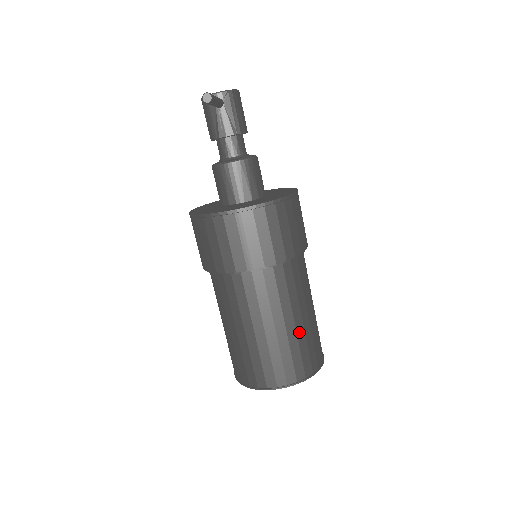
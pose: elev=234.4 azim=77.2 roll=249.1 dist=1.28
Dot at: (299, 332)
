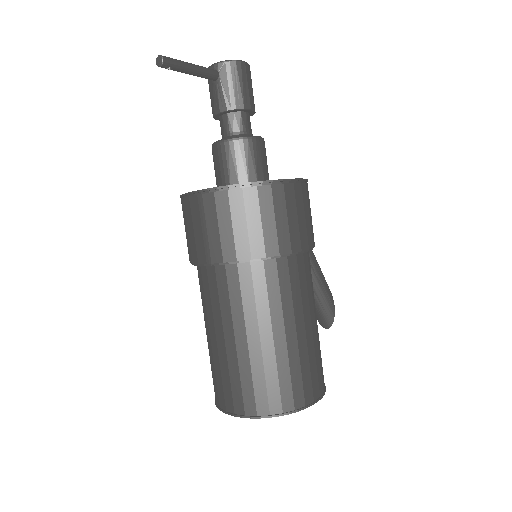
Dot at: (266, 354)
